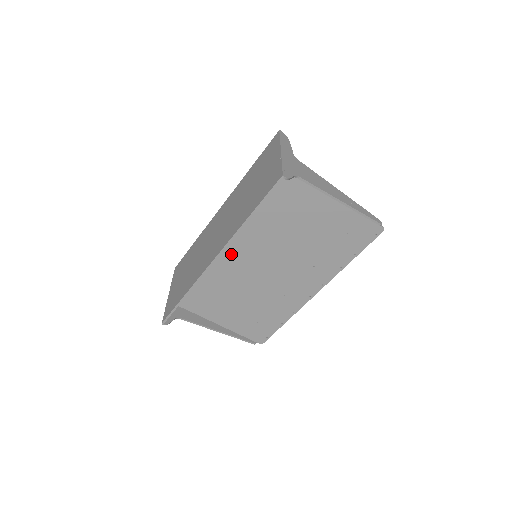
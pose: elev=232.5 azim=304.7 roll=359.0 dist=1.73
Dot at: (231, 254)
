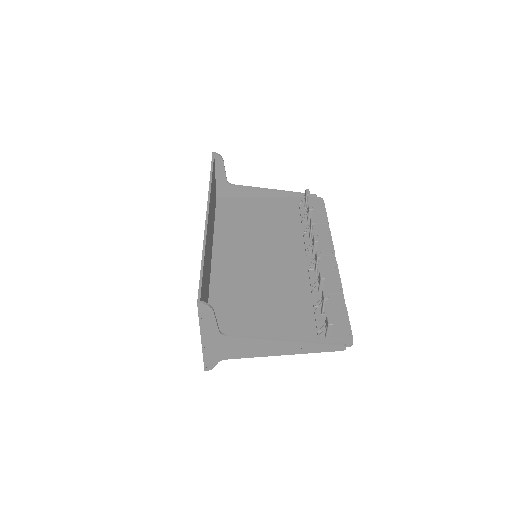
Dot at: (231, 254)
